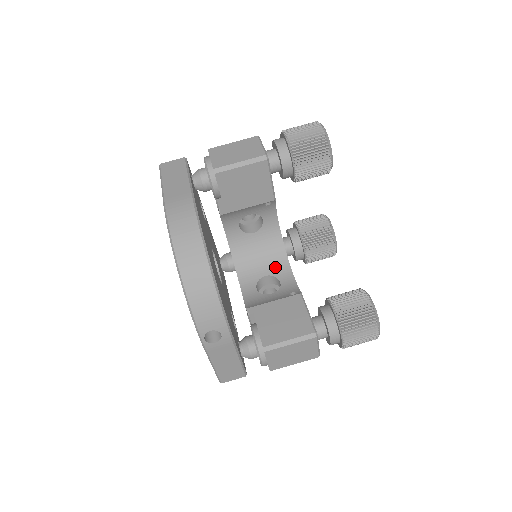
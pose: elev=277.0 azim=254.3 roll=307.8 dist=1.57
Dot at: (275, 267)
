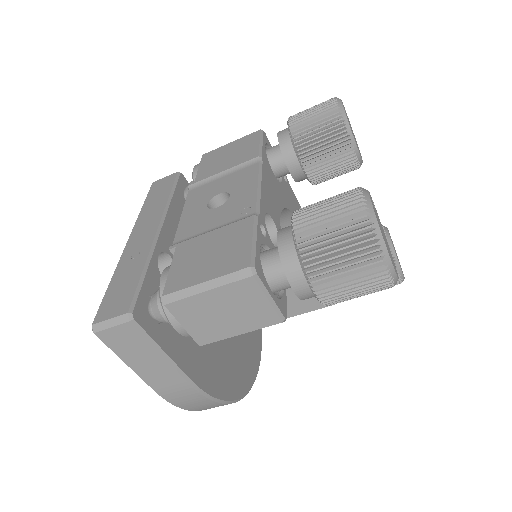
Dot at: occluded
